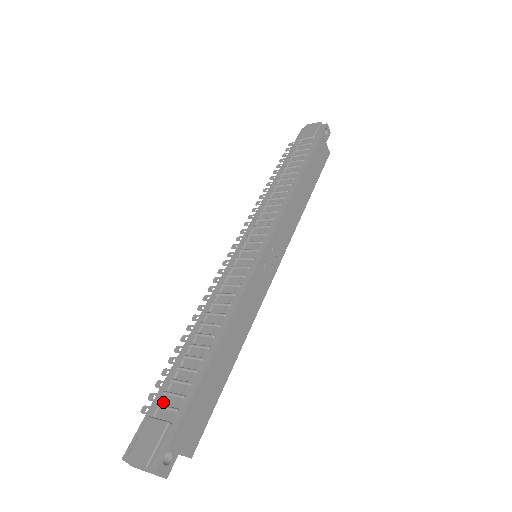
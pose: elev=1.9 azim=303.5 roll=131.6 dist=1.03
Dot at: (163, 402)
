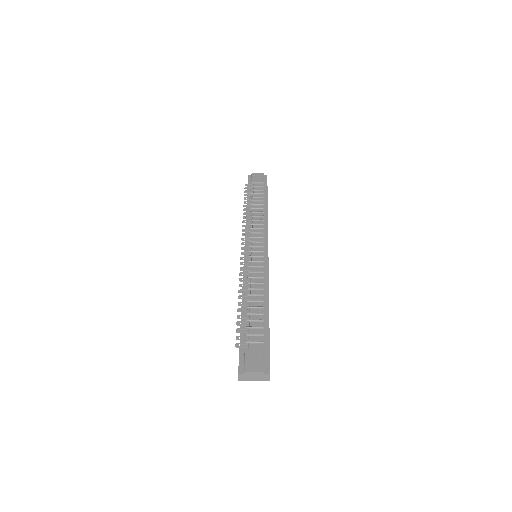
Dot at: (249, 340)
